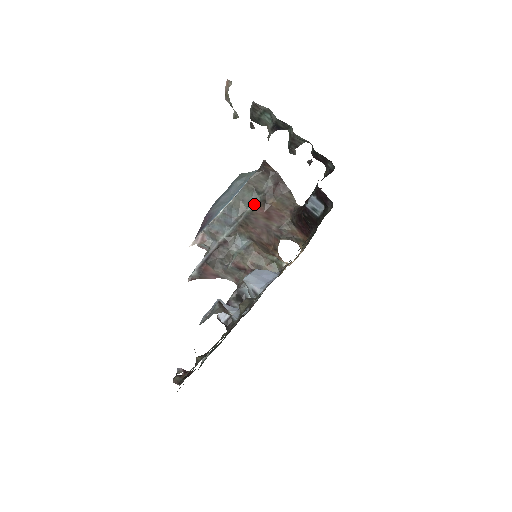
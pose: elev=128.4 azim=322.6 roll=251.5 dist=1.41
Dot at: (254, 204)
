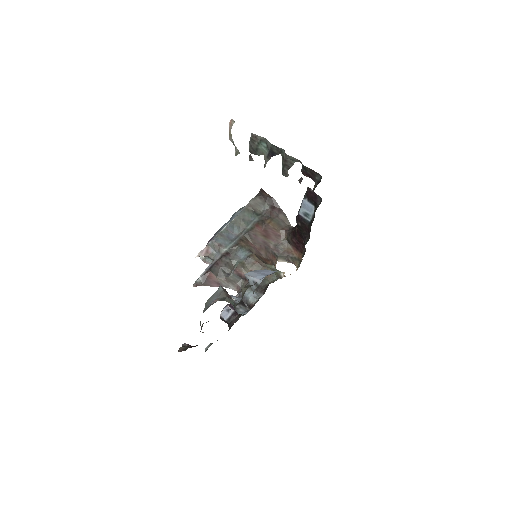
Dot at: (253, 223)
